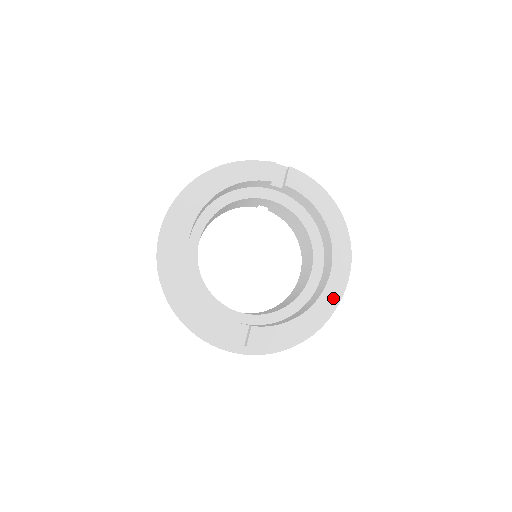
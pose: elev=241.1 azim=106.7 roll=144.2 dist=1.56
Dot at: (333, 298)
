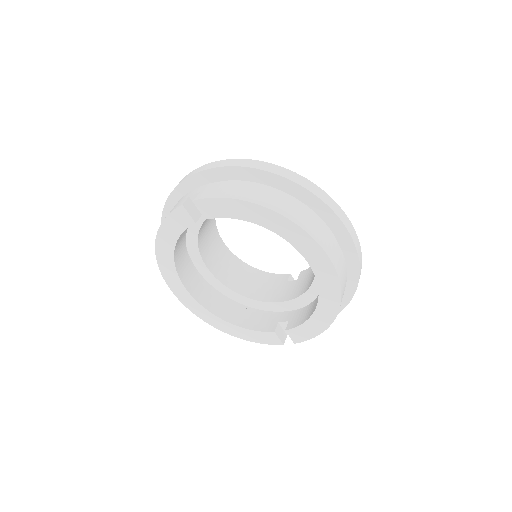
Dot at: (332, 286)
